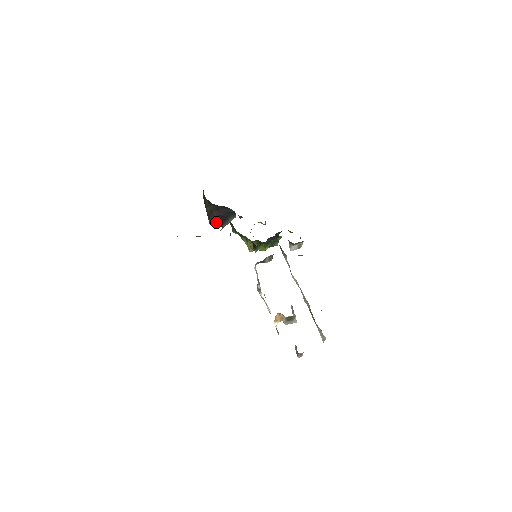
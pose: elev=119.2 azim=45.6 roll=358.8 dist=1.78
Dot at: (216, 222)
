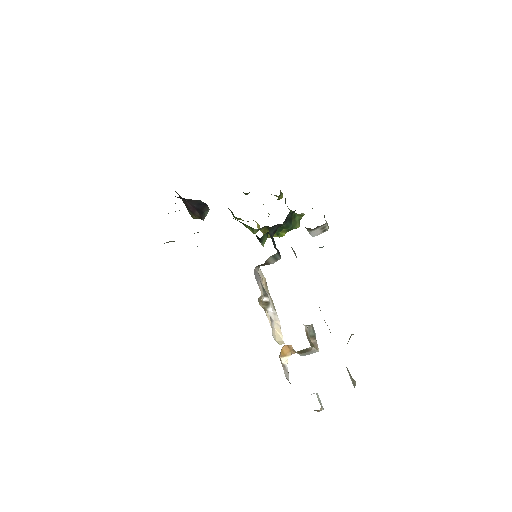
Dot at: (196, 215)
